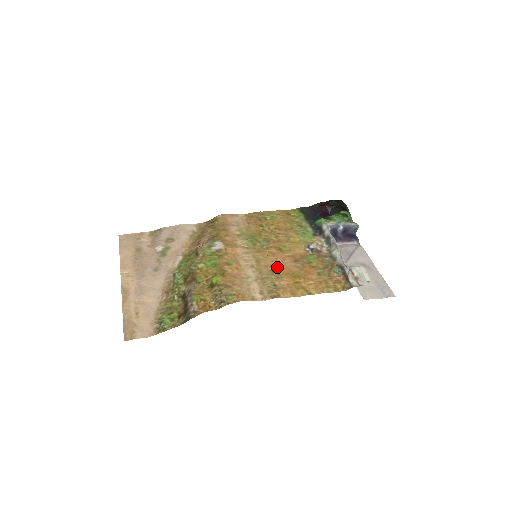
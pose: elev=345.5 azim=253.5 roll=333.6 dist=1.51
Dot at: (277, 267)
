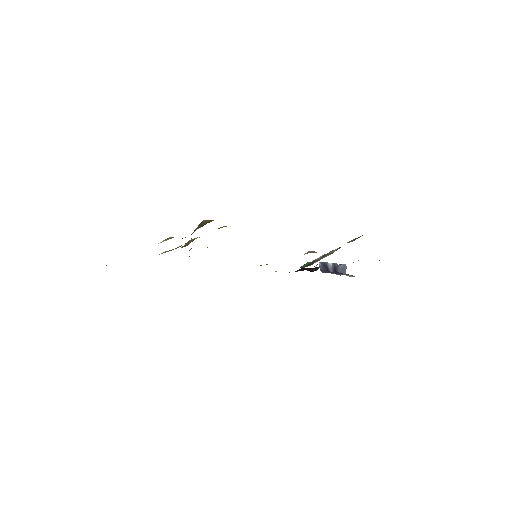
Dot at: occluded
